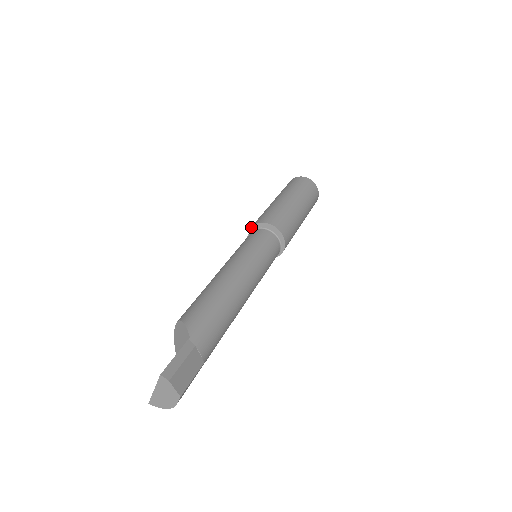
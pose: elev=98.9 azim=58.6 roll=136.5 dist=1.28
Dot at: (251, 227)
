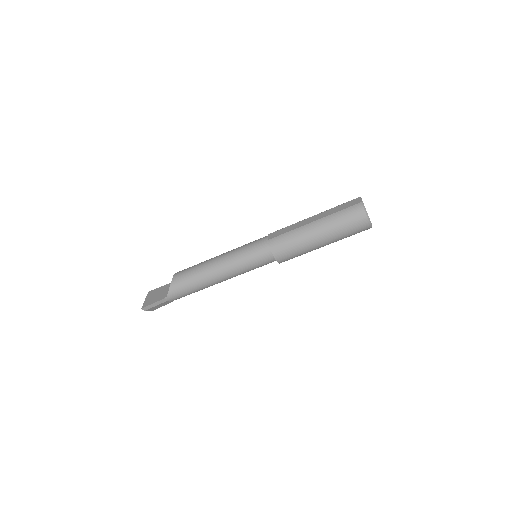
Dot at: (268, 239)
